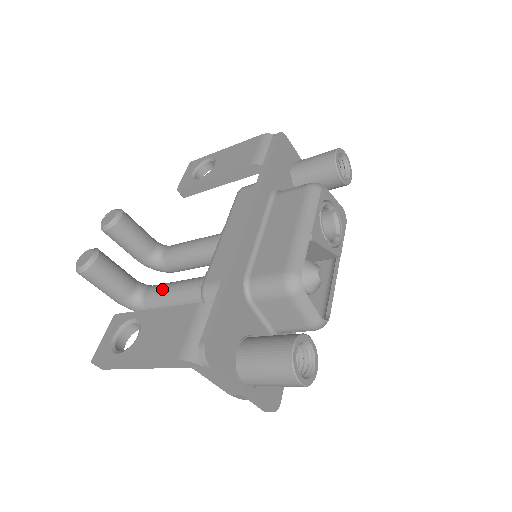
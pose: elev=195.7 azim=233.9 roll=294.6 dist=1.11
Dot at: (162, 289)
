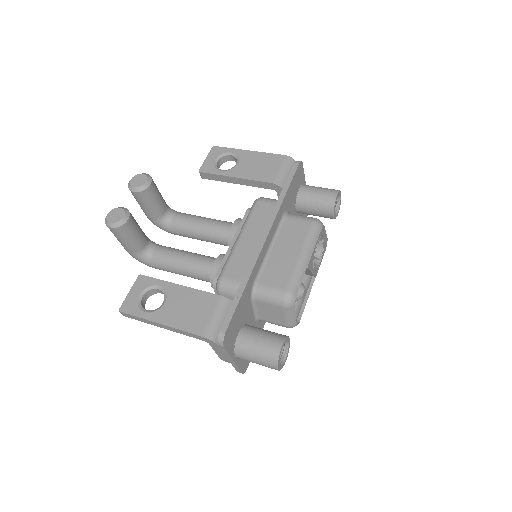
Dot at: (171, 255)
